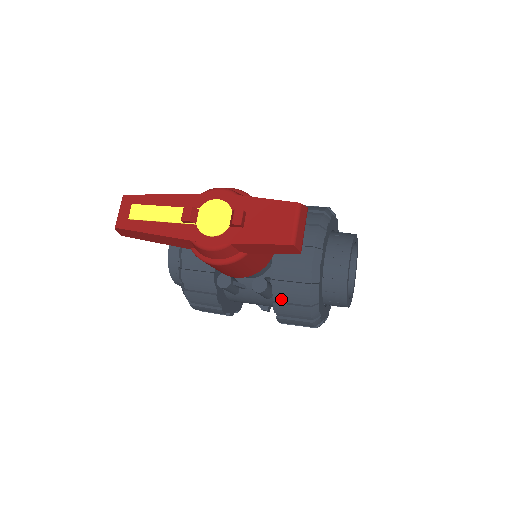
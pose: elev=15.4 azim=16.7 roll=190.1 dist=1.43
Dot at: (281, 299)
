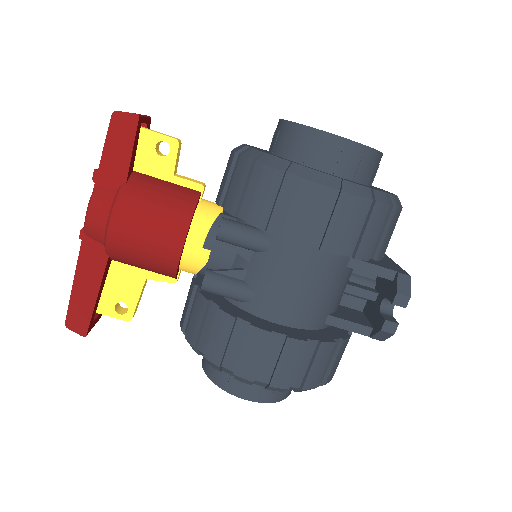
Dot at: (248, 209)
